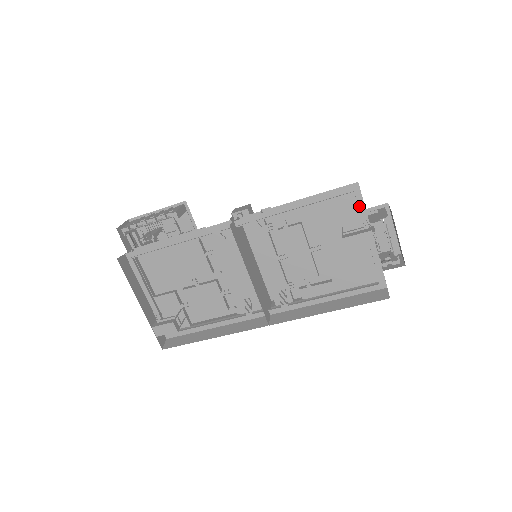
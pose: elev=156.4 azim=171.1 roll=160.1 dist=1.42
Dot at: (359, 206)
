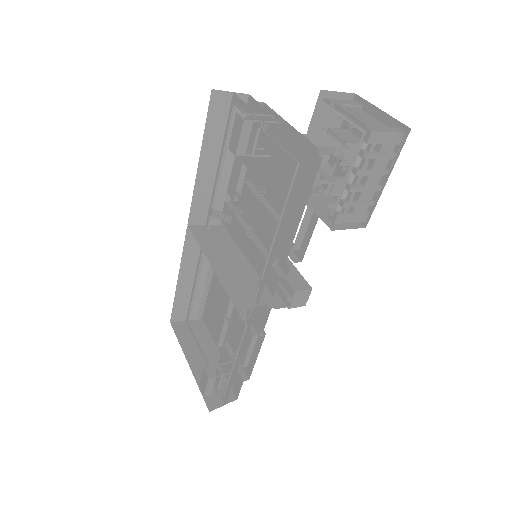
Dot at: (243, 109)
